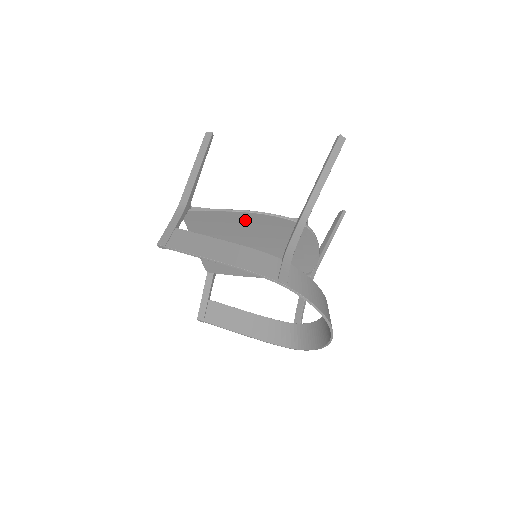
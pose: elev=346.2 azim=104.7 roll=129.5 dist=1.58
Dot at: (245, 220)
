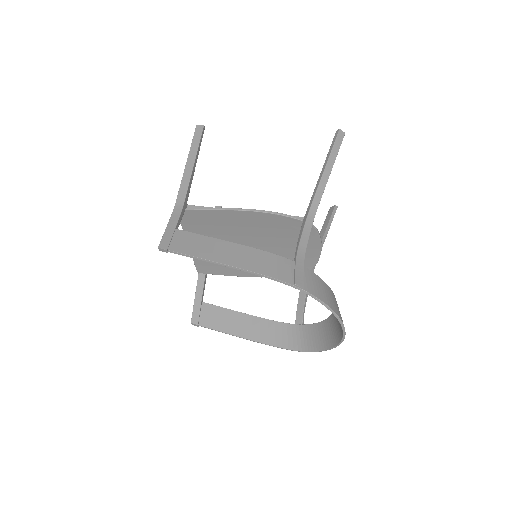
Dot at: (247, 219)
